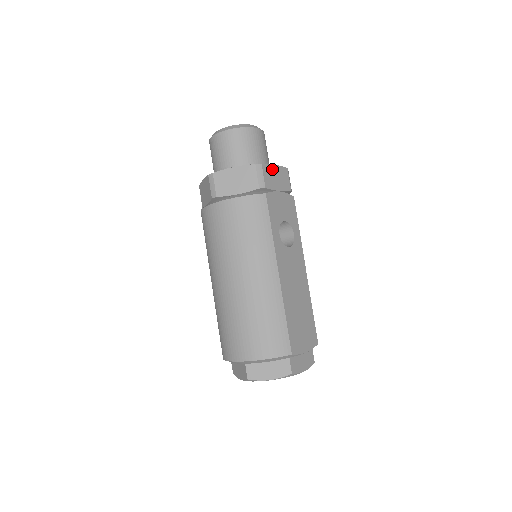
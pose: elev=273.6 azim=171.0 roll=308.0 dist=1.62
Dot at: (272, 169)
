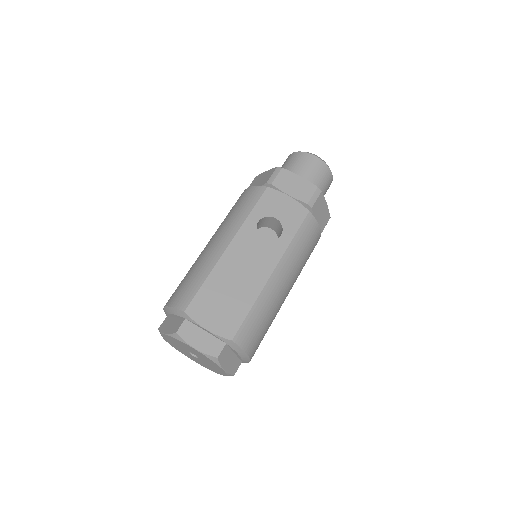
Dot at: (294, 177)
